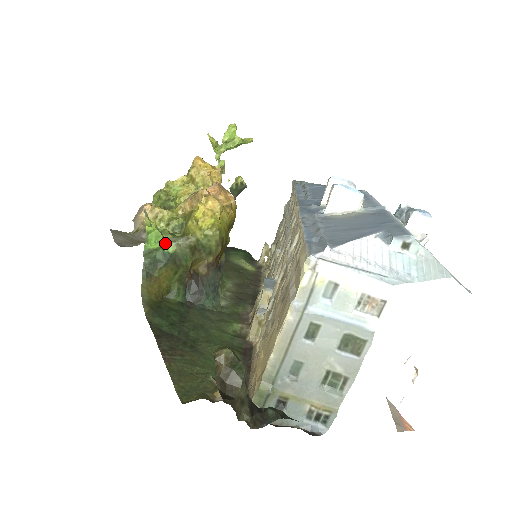
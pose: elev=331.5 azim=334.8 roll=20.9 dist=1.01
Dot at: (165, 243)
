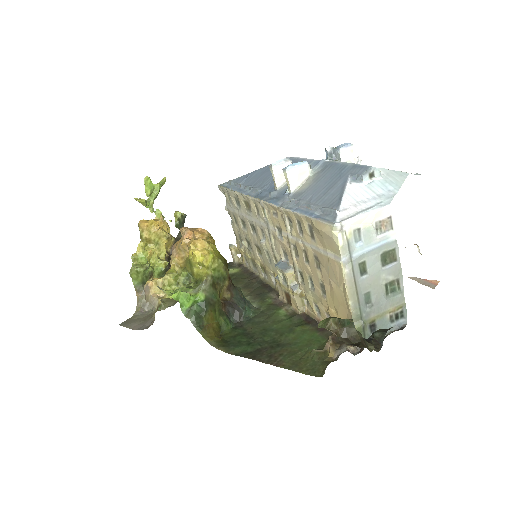
Dot at: (194, 296)
